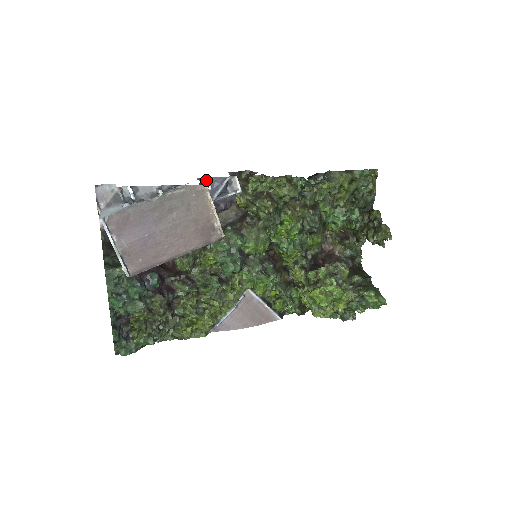
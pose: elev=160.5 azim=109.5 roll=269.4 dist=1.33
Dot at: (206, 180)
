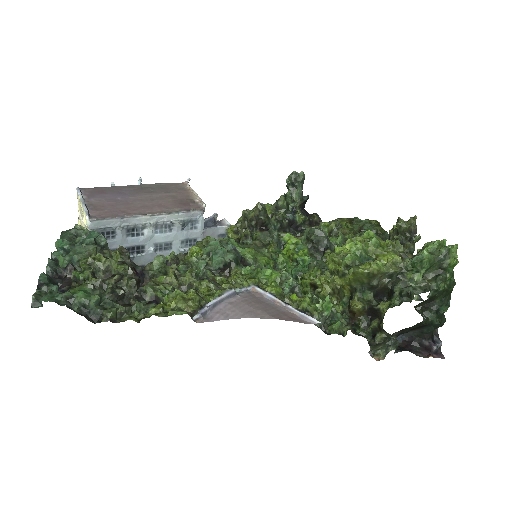
Dot at: occluded
